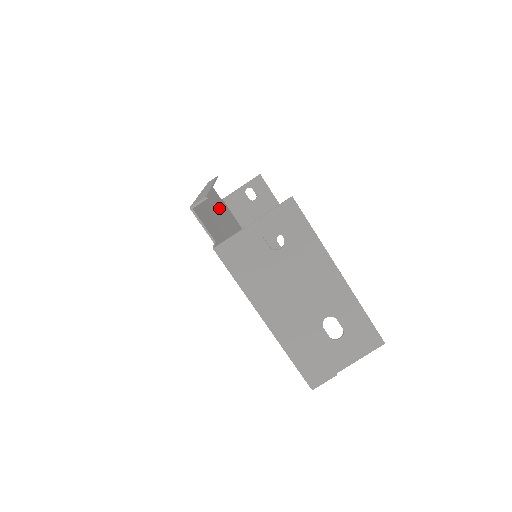
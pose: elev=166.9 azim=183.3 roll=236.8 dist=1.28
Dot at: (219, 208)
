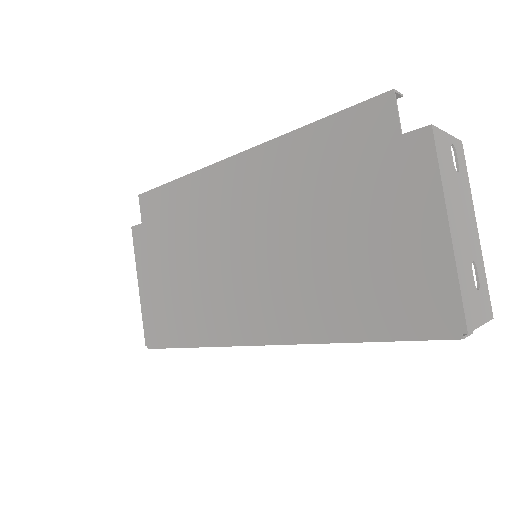
Dot at: (209, 197)
